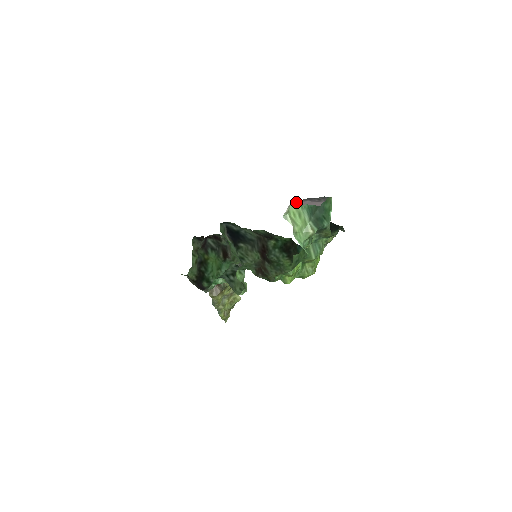
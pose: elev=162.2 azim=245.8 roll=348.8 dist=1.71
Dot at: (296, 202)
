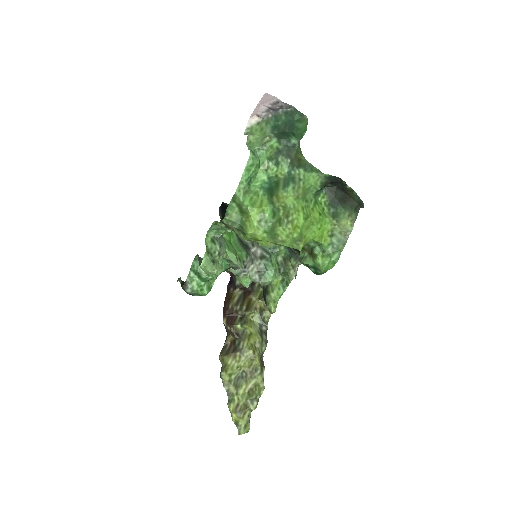
Dot at: (256, 113)
